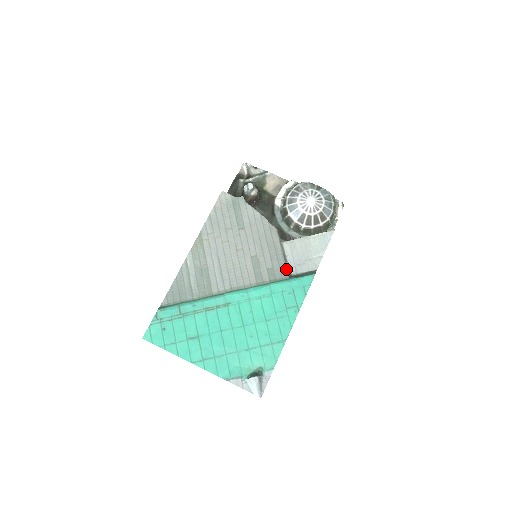
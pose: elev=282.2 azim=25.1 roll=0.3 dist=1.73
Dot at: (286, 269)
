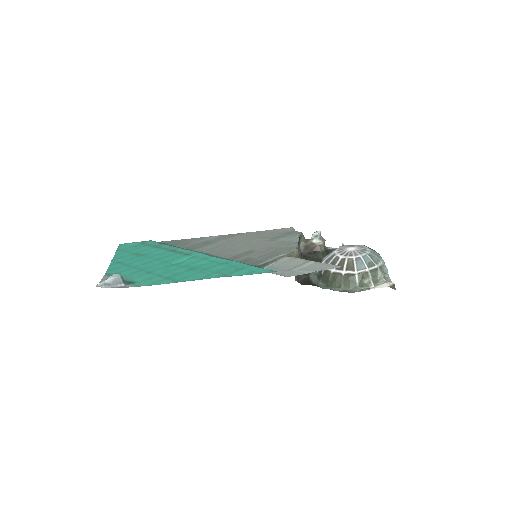
Dot at: (261, 263)
